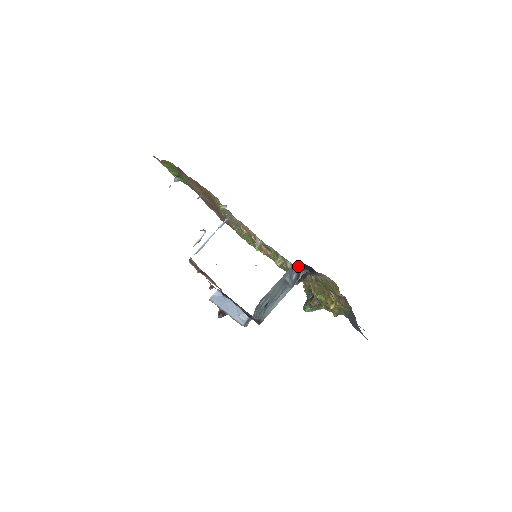
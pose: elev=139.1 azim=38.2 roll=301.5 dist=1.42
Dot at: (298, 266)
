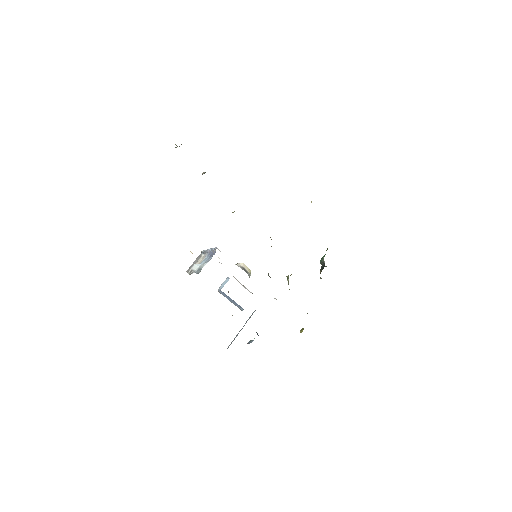
Dot at: occluded
